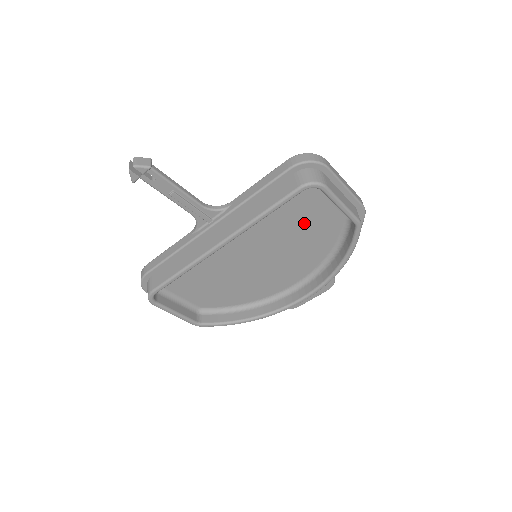
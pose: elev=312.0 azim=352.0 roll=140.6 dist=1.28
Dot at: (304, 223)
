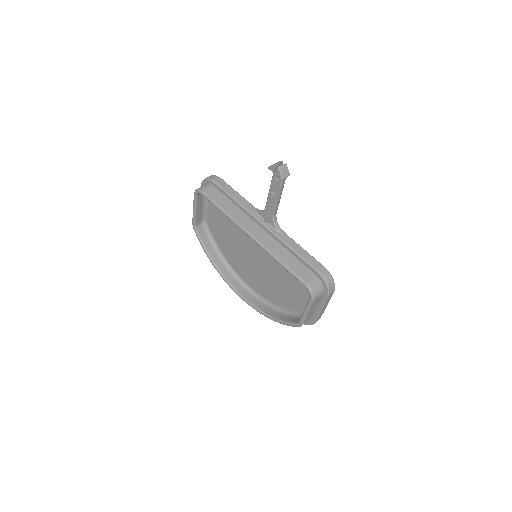
Dot at: (289, 286)
